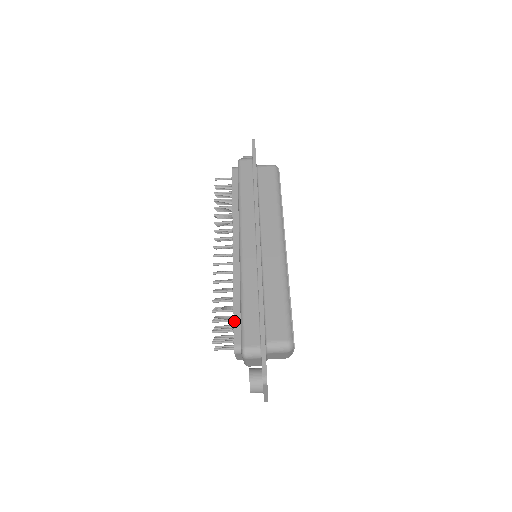
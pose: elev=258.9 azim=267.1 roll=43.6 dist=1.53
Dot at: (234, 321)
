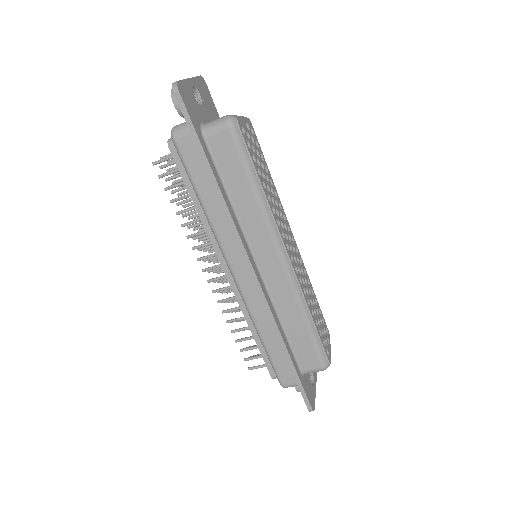
Dot at: (262, 357)
